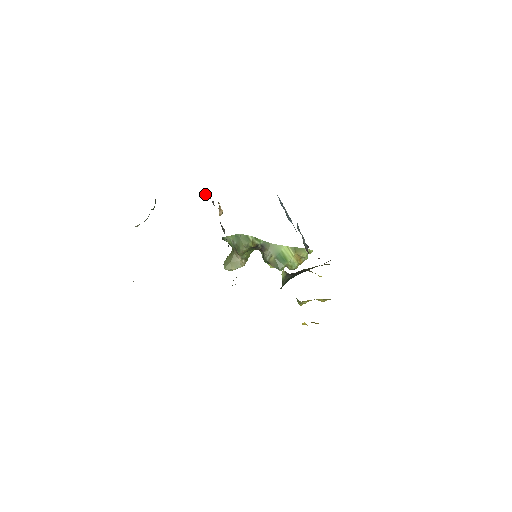
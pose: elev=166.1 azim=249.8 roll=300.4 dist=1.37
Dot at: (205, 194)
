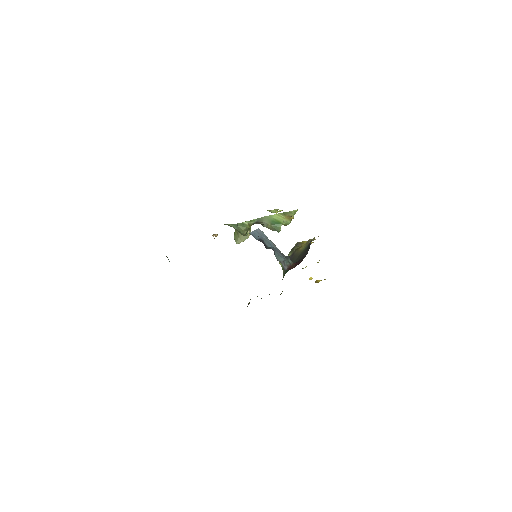
Dot at: occluded
